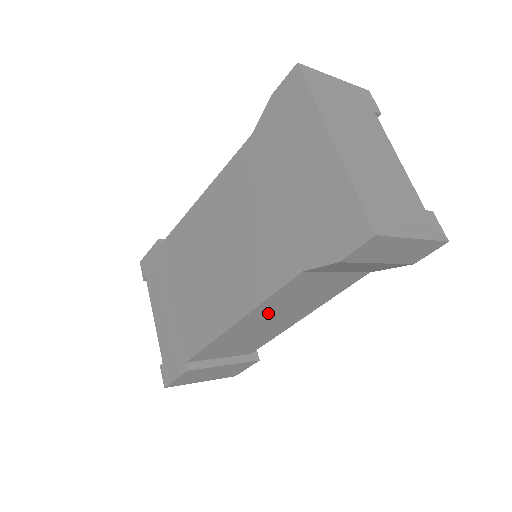
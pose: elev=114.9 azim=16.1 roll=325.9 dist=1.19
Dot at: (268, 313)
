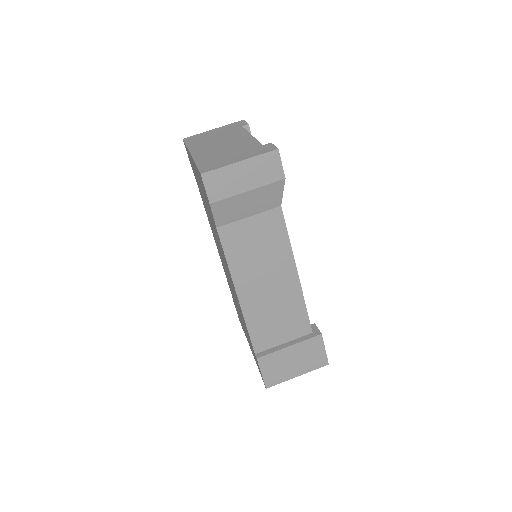
Dot at: (251, 276)
